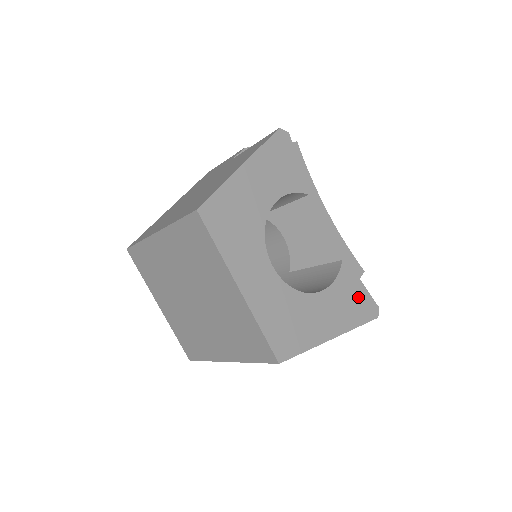
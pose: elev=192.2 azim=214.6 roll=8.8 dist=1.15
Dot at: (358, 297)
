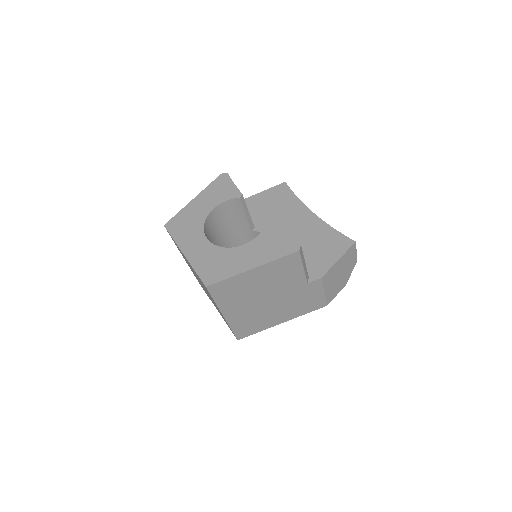
Dot at: (279, 242)
